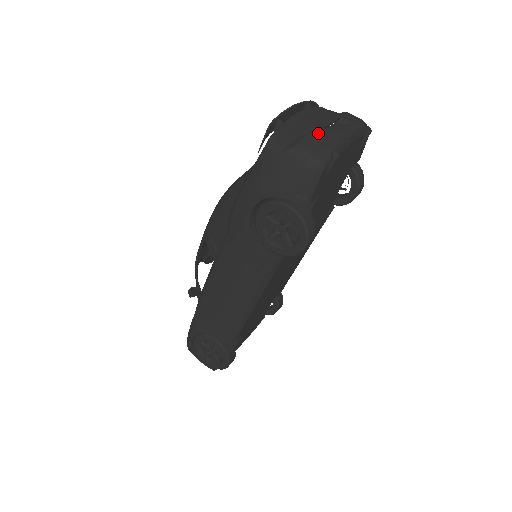
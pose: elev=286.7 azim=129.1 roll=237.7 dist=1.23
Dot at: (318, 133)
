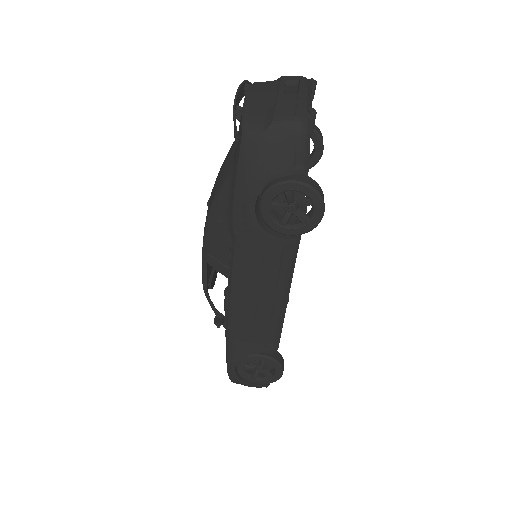
Dot at: (283, 100)
